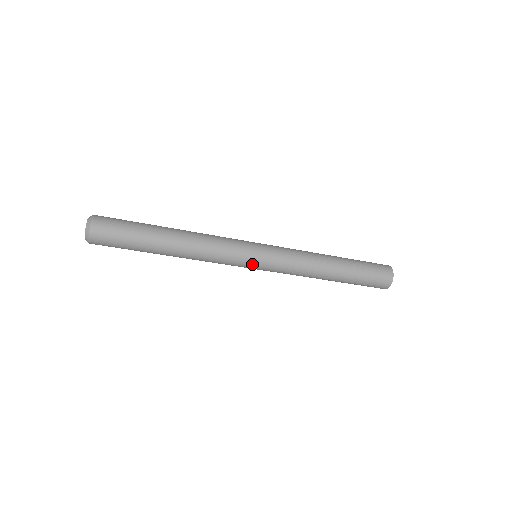
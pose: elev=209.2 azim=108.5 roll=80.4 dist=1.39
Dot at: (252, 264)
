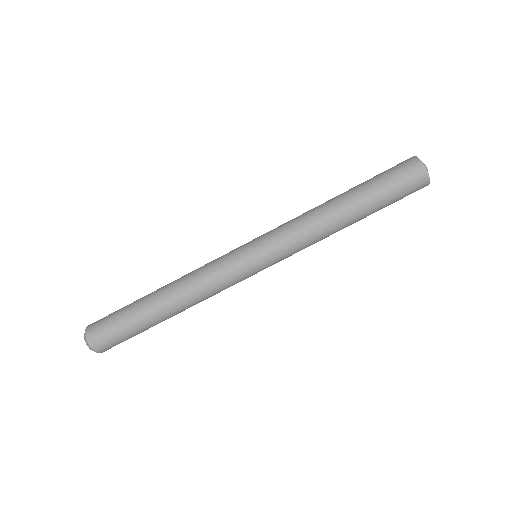
Dot at: (246, 254)
